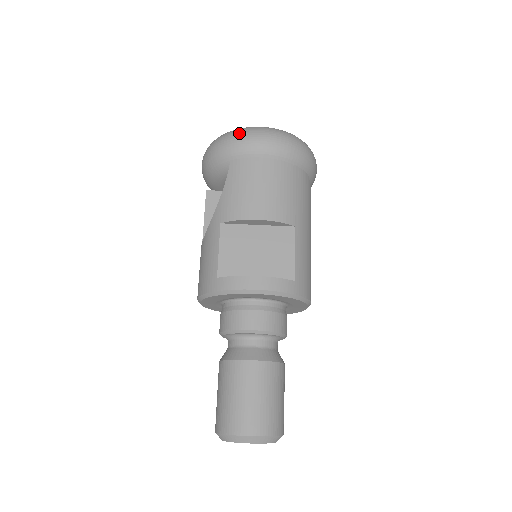
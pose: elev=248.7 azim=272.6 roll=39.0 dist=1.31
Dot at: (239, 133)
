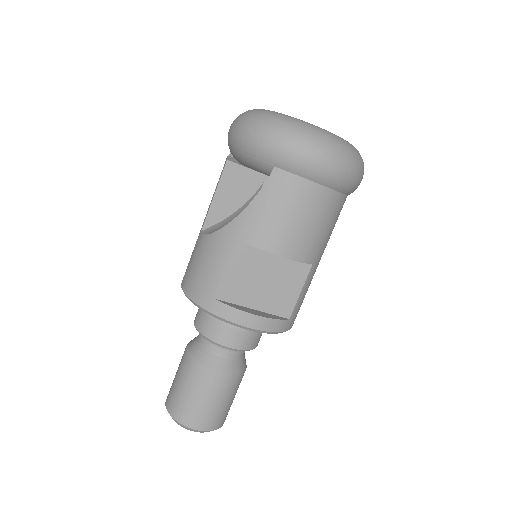
Dot at: (299, 139)
